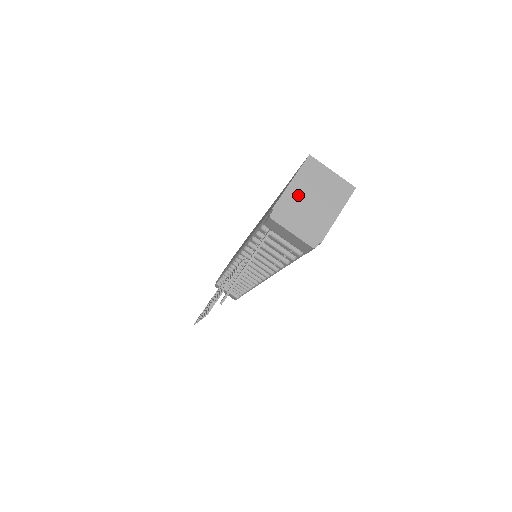
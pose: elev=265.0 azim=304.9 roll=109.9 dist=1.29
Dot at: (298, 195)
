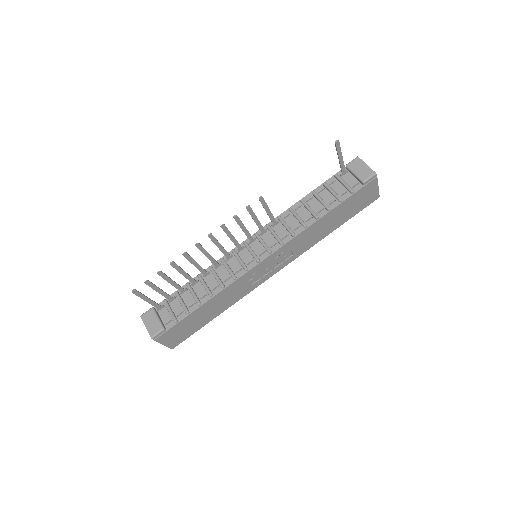
Dot at: occluded
